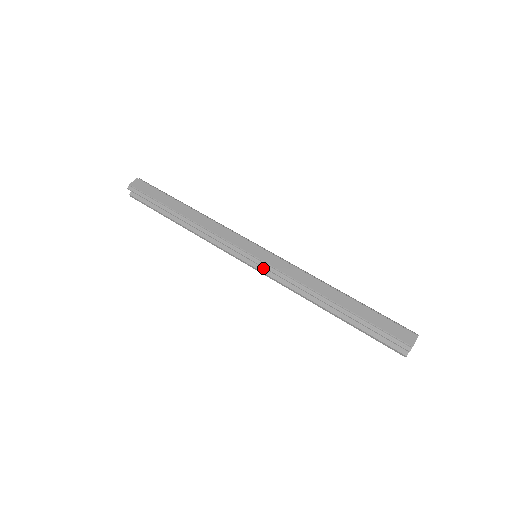
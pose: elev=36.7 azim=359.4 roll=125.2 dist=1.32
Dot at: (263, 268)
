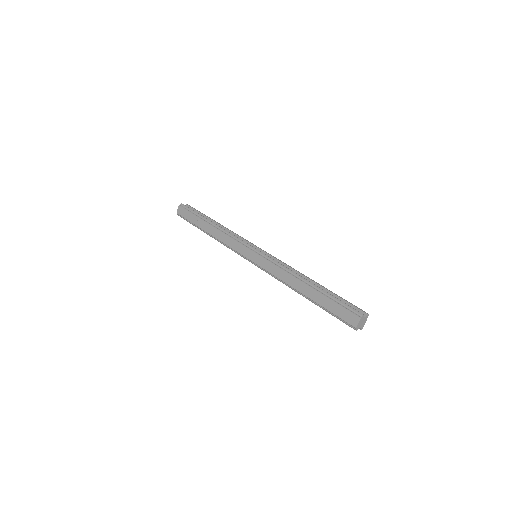
Dot at: occluded
